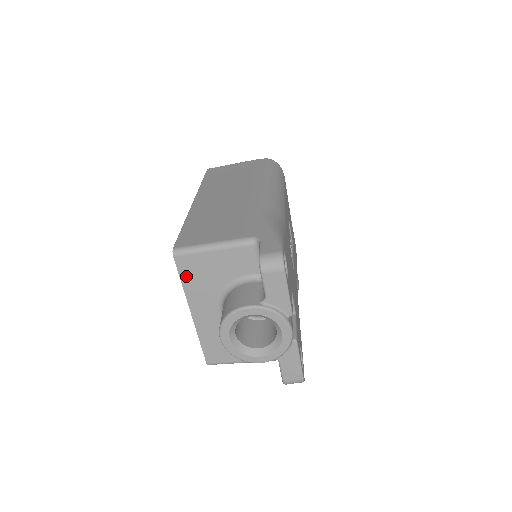
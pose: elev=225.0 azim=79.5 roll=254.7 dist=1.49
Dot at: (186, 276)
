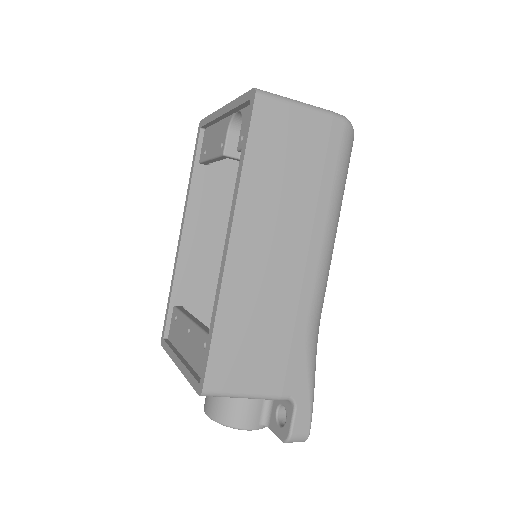
Dot at: occluded
